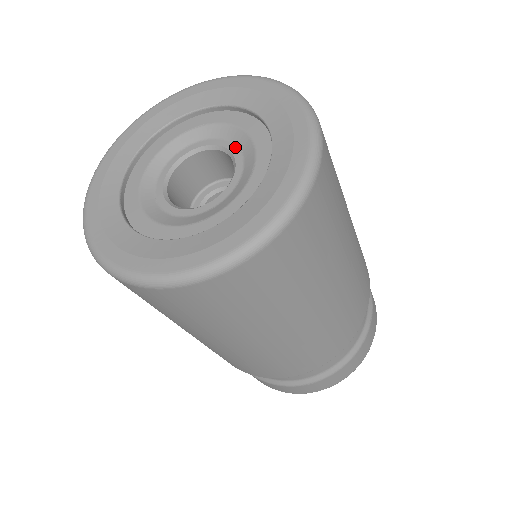
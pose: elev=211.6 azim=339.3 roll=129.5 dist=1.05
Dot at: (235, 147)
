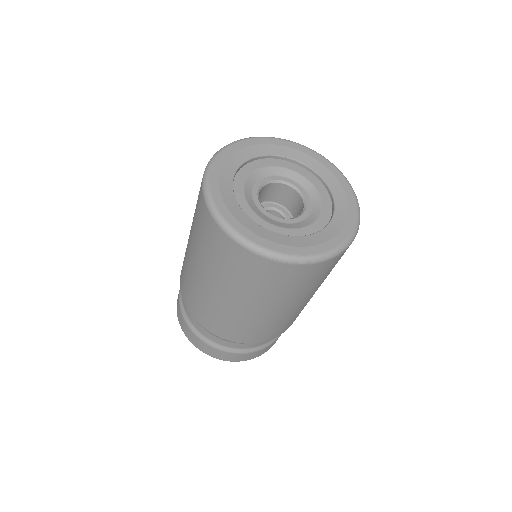
Dot at: (301, 187)
